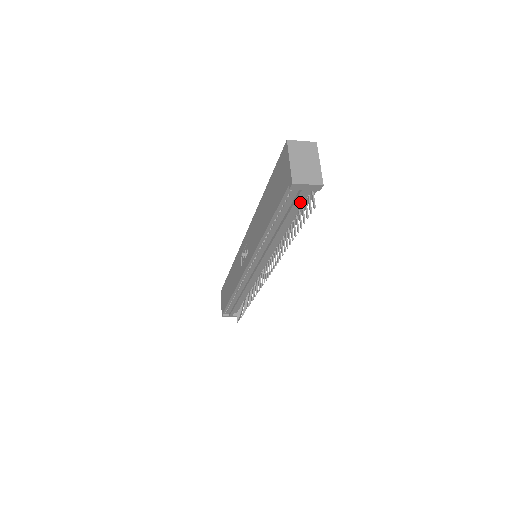
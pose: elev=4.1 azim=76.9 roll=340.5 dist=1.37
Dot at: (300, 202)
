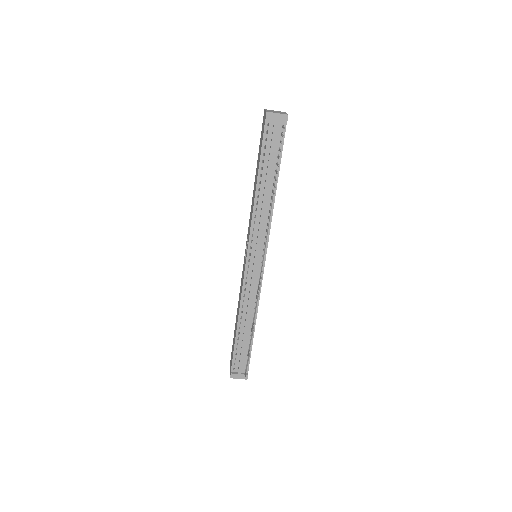
Dot at: (277, 142)
